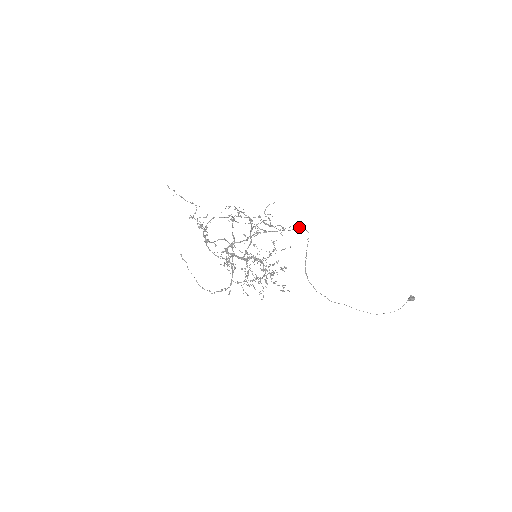
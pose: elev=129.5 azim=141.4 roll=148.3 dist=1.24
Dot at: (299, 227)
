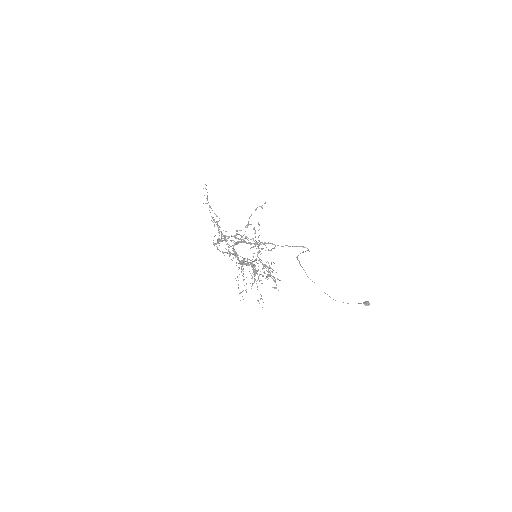
Dot at: (304, 247)
